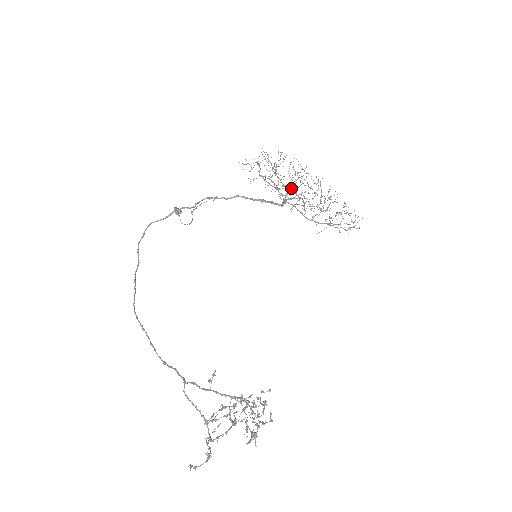
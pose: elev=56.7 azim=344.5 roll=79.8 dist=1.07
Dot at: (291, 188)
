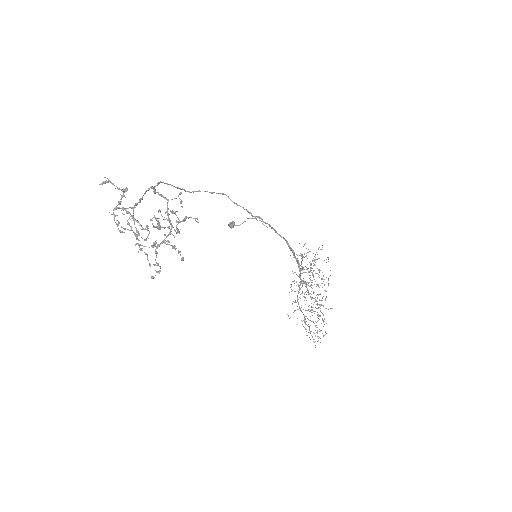
Dot at: (312, 273)
